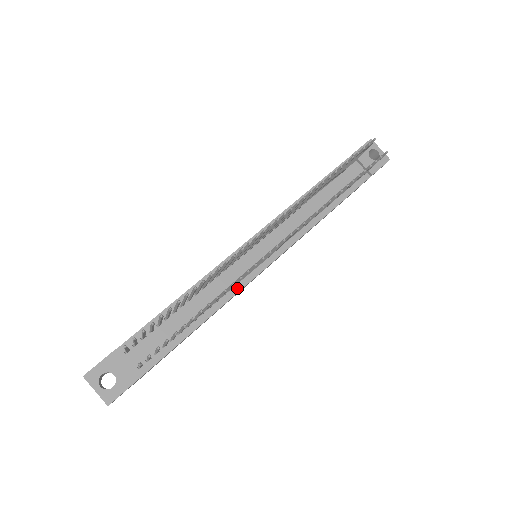
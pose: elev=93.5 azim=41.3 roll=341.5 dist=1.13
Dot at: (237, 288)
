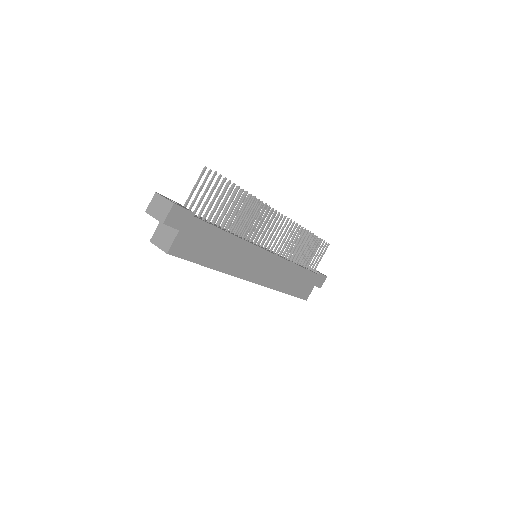
Dot at: (251, 243)
